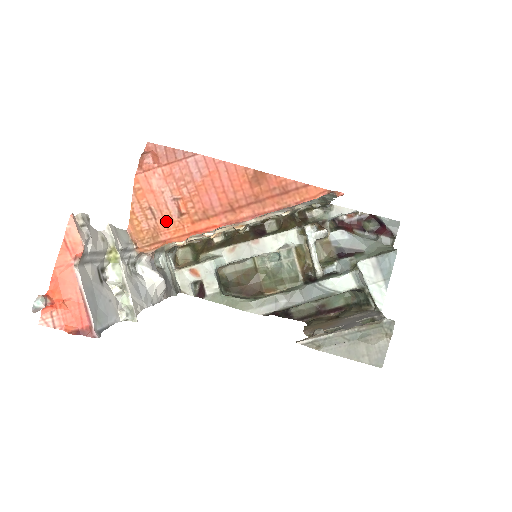
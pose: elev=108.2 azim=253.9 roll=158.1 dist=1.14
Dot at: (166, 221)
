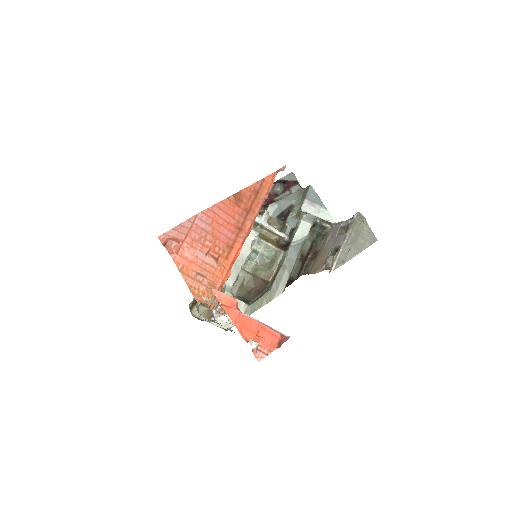
Dot at: (212, 273)
